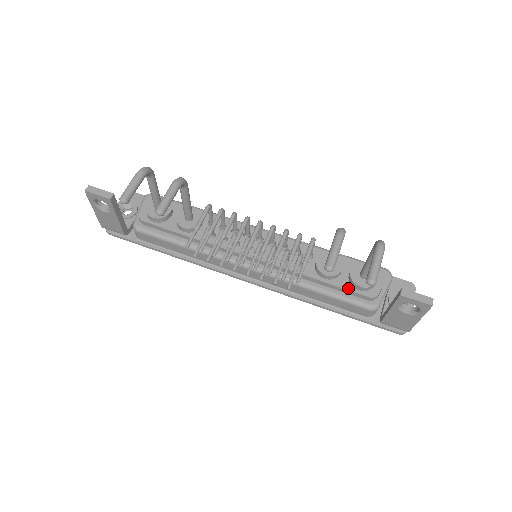
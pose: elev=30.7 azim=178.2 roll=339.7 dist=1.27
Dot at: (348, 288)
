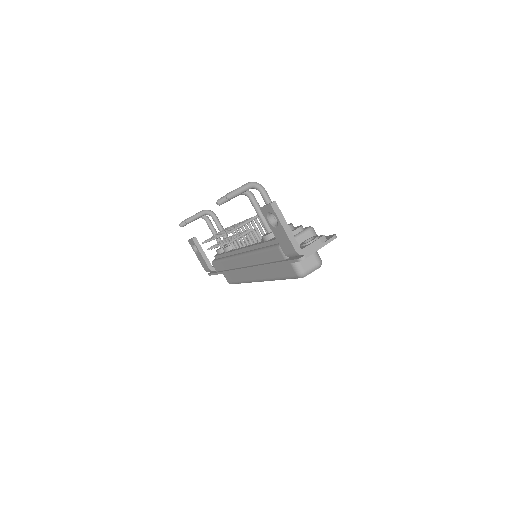
Dot at: (272, 240)
